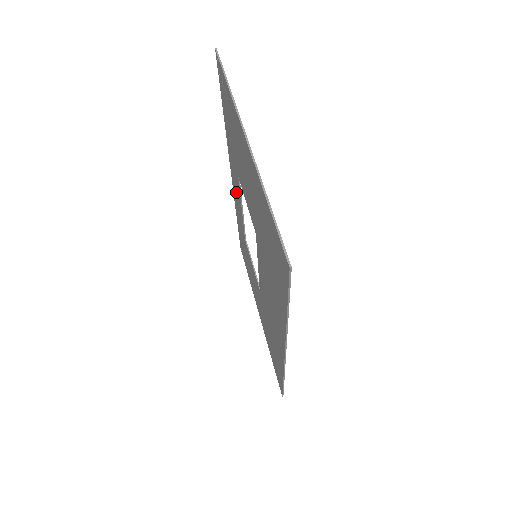
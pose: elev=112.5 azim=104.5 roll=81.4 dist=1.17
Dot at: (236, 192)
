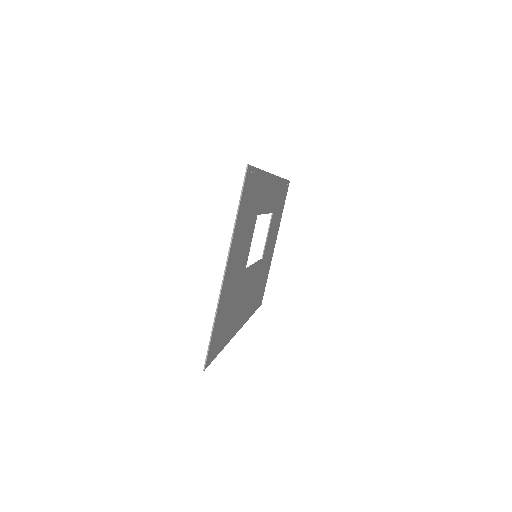
Dot at: (269, 194)
